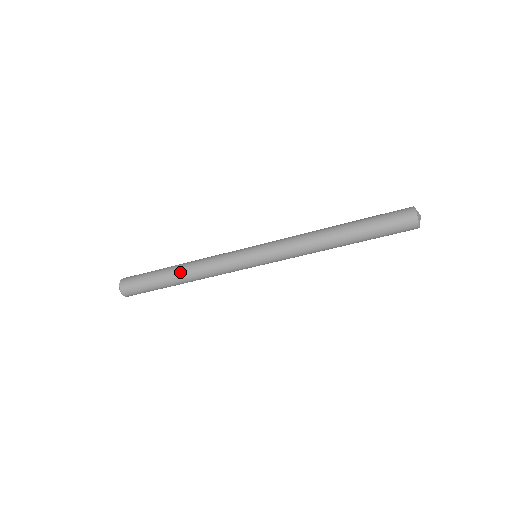
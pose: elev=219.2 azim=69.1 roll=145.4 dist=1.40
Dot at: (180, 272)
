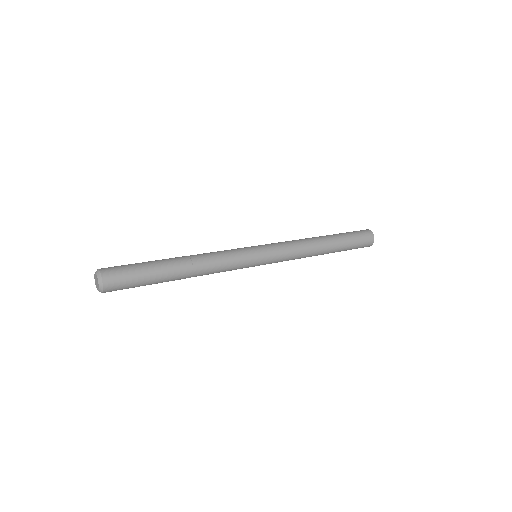
Dot at: (186, 270)
